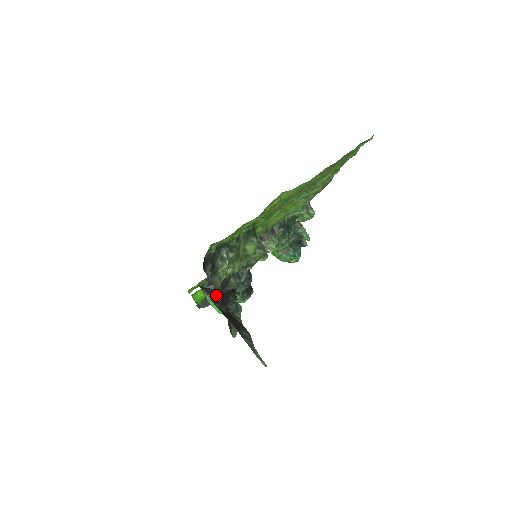
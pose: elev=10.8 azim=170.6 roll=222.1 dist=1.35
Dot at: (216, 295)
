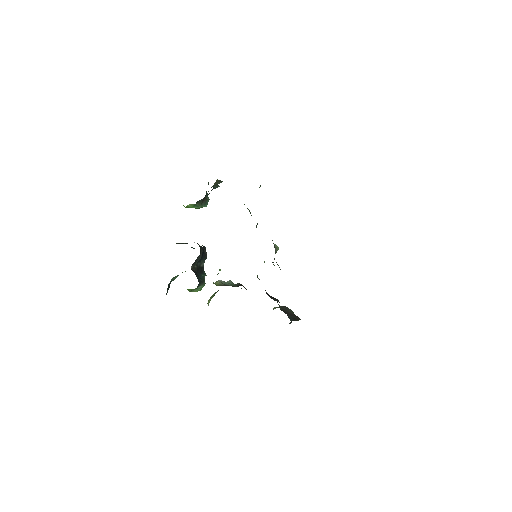
Dot at: occluded
